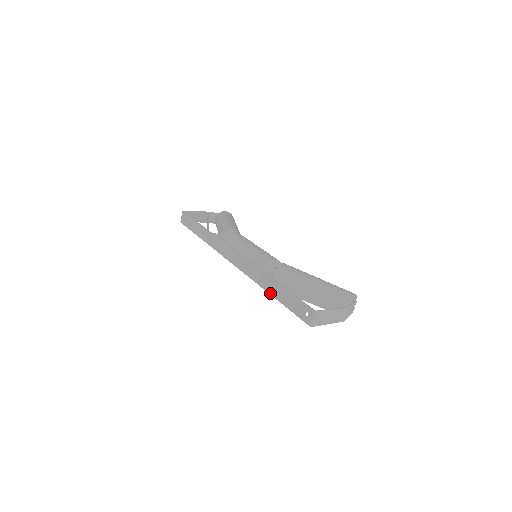
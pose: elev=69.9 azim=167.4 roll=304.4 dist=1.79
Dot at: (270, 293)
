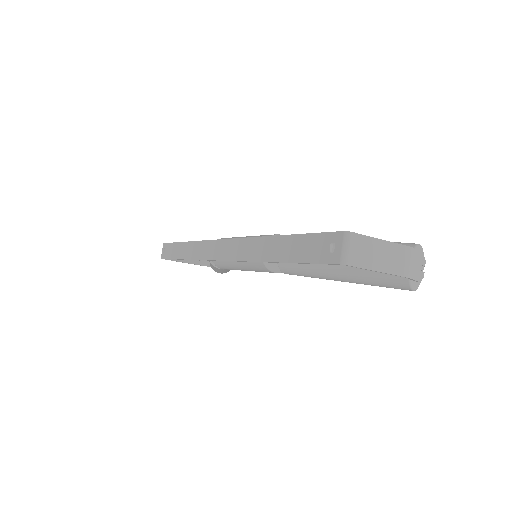
Dot at: (270, 260)
